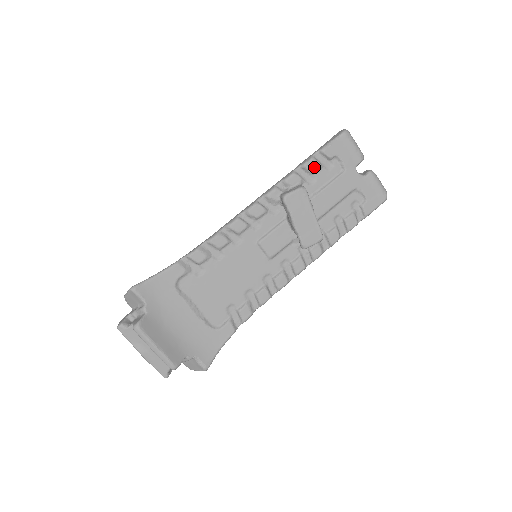
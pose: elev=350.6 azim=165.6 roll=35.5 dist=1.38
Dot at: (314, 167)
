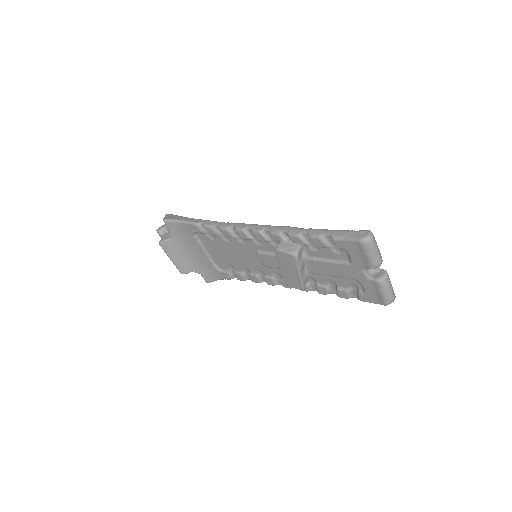
Dot at: (319, 244)
